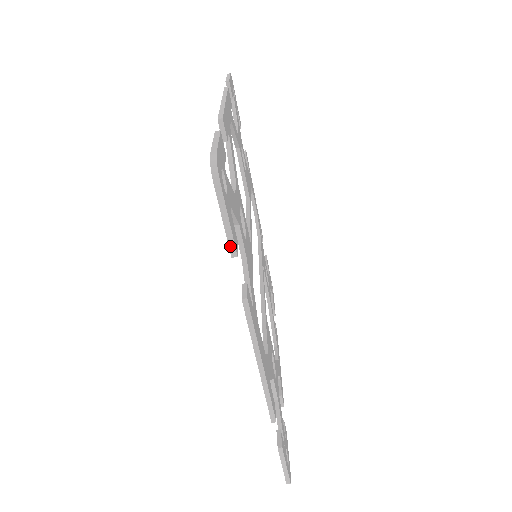
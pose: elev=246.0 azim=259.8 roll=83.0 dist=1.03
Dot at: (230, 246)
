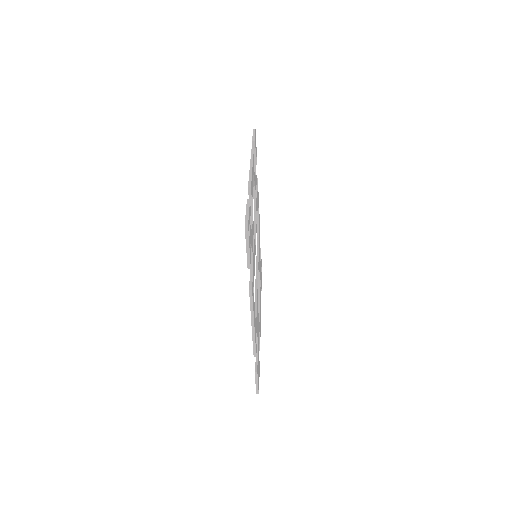
Dot at: (248, 264)
